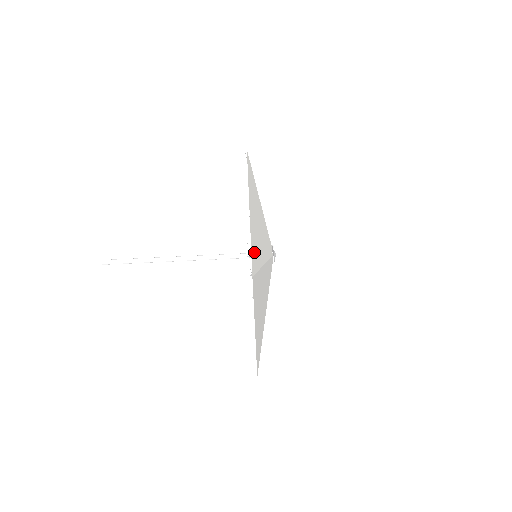
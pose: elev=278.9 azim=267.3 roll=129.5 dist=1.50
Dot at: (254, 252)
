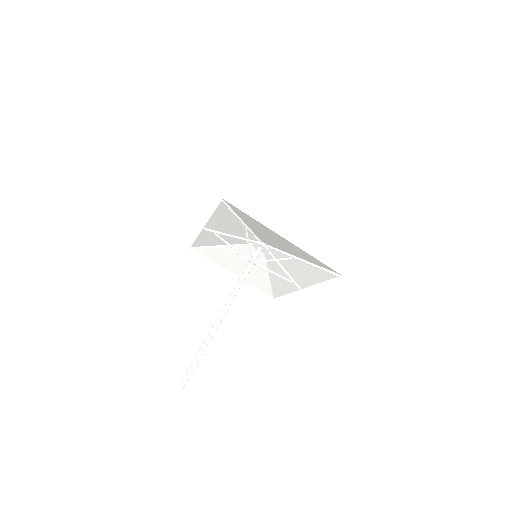
Dot at: (222, 213)
